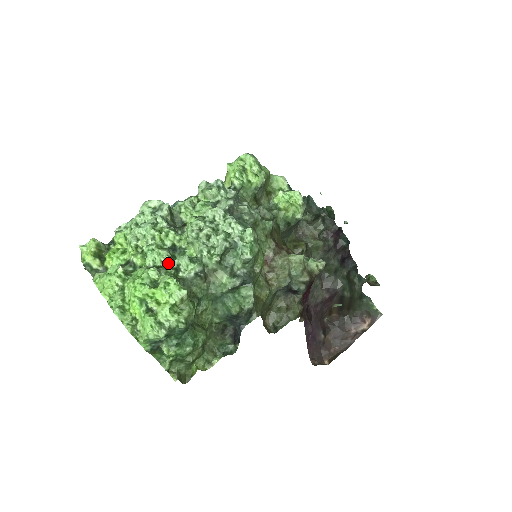
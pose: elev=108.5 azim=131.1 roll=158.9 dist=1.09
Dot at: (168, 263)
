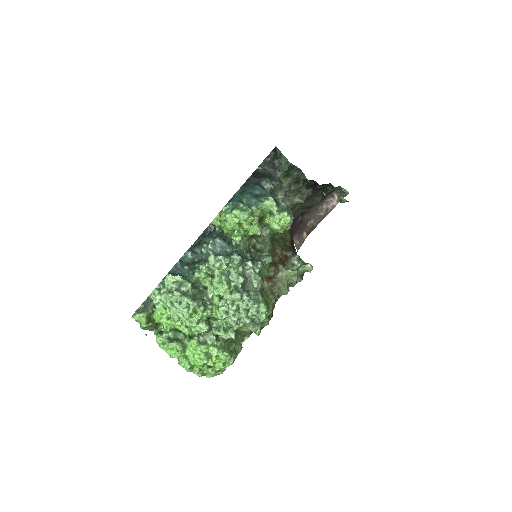
Dot at: (208, 331)
